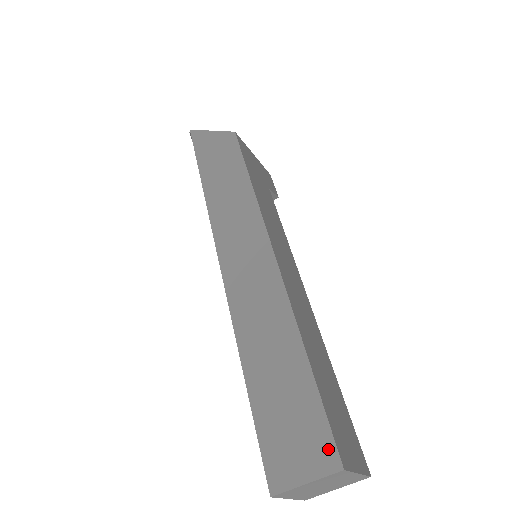
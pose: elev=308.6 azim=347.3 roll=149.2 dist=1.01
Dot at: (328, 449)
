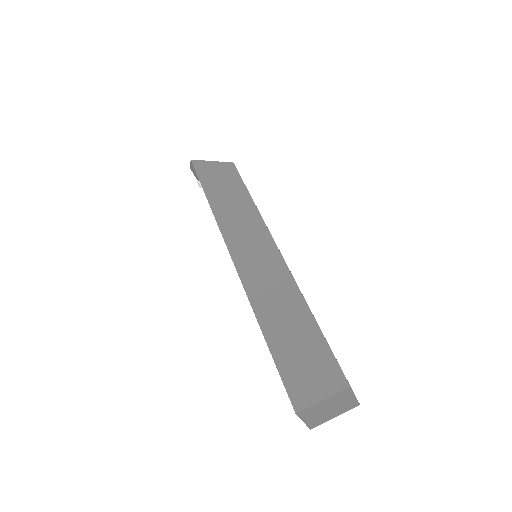
Dot at: (337, 375)
